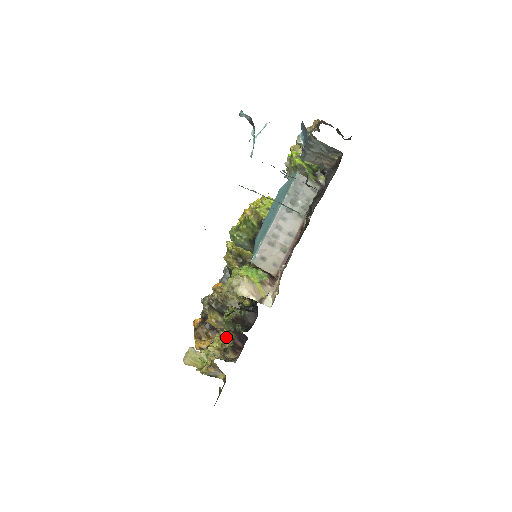
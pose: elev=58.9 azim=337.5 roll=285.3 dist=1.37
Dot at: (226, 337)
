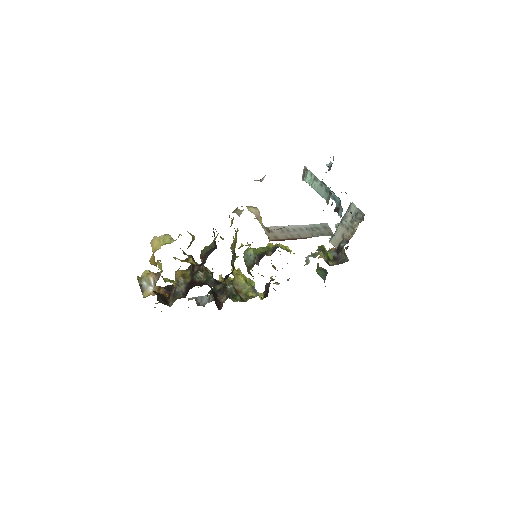
Dot at: (192, 260)
